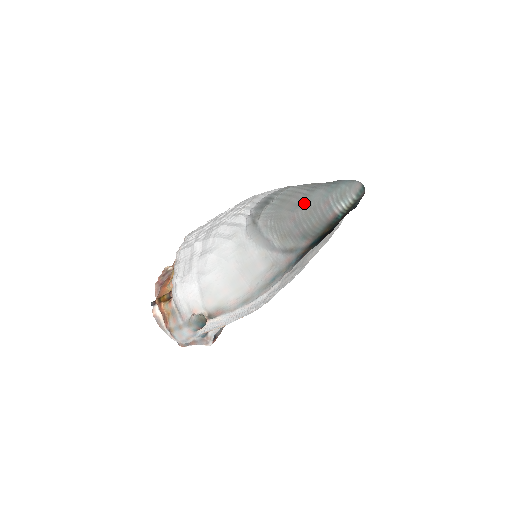
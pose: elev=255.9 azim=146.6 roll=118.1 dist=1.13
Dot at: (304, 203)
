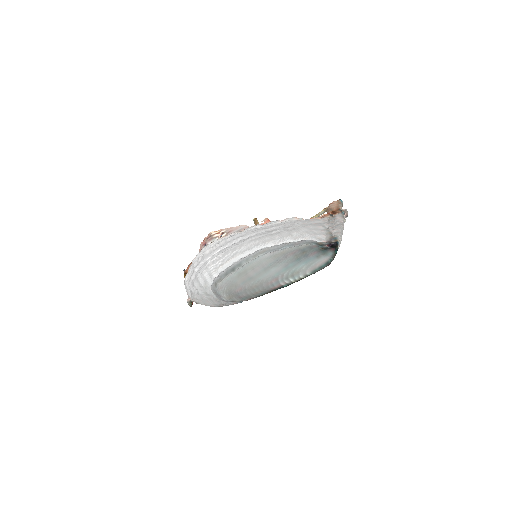
Dot at: (254, 280)
